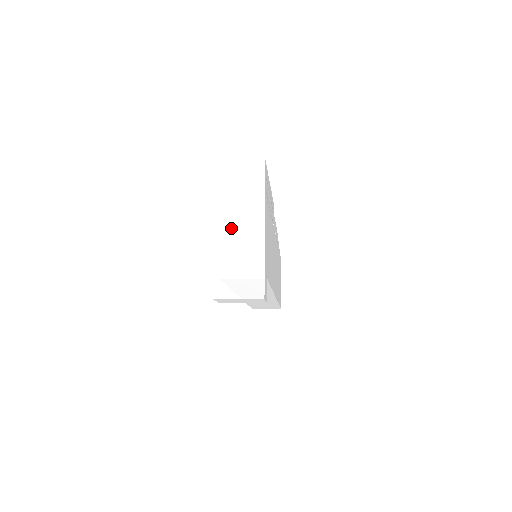
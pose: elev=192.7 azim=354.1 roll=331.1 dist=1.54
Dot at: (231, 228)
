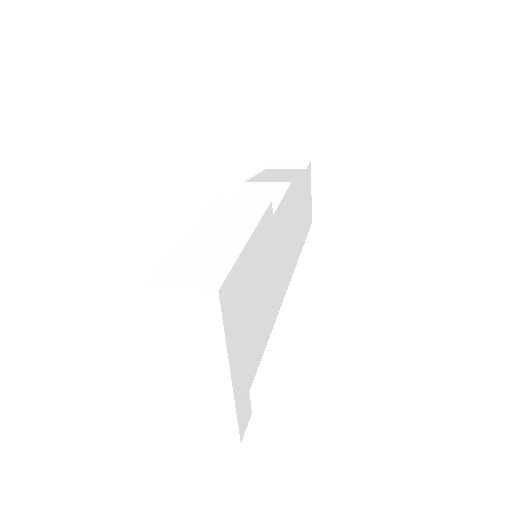
Dot at: (186, 371)
